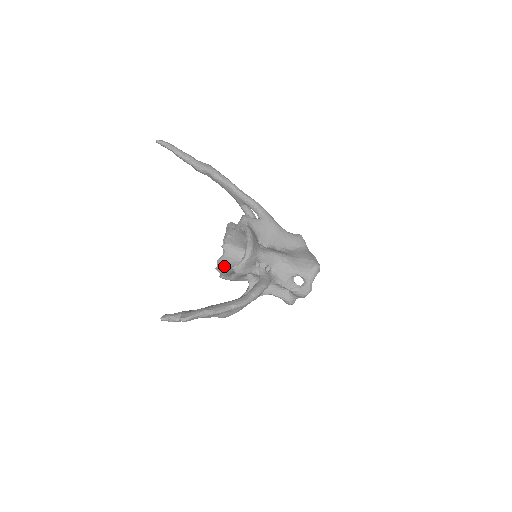
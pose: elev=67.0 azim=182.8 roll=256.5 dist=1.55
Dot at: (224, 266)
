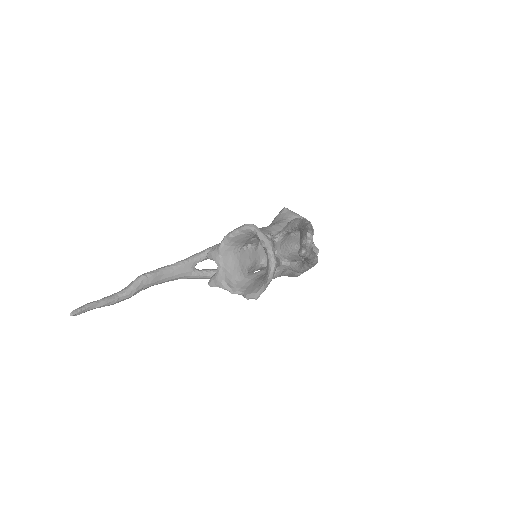
Dot at: (256, 288)
